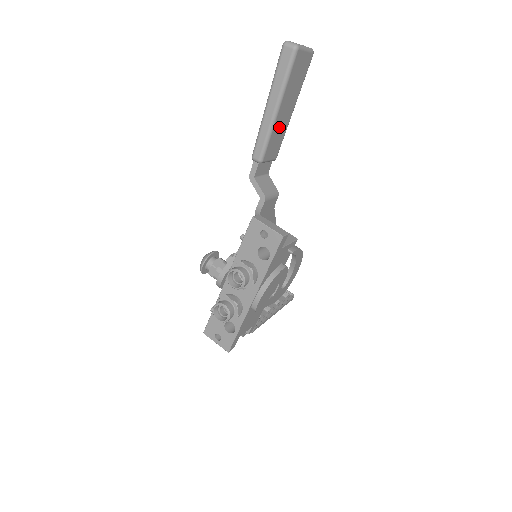
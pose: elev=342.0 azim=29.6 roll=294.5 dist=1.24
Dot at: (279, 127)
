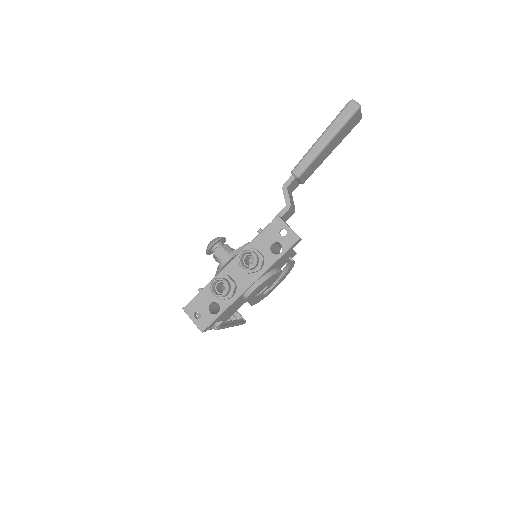
Dot at: (320, 158)
